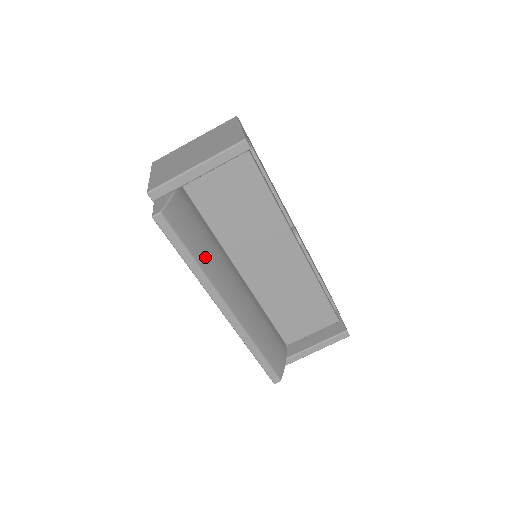
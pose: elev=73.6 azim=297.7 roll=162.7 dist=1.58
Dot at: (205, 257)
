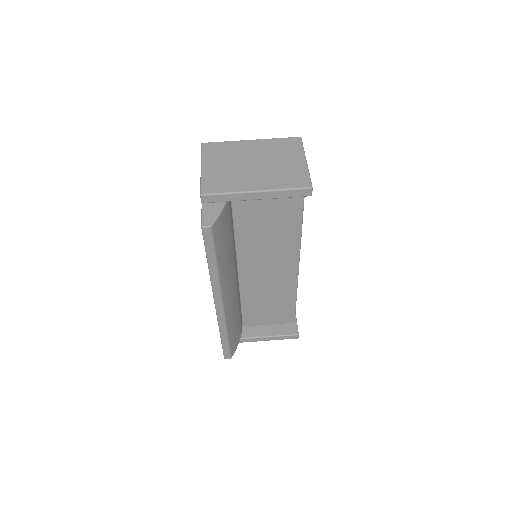
Dot at: (224, 262)
